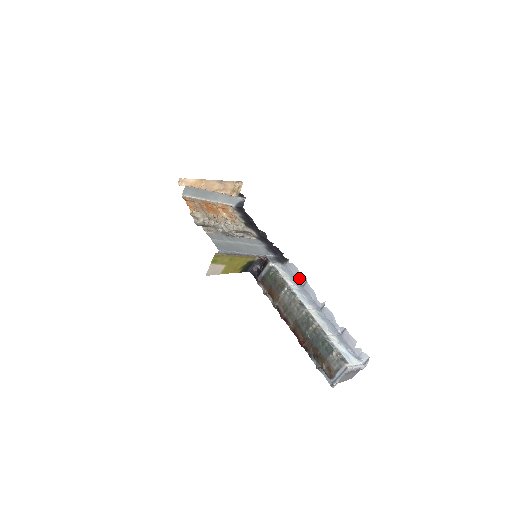
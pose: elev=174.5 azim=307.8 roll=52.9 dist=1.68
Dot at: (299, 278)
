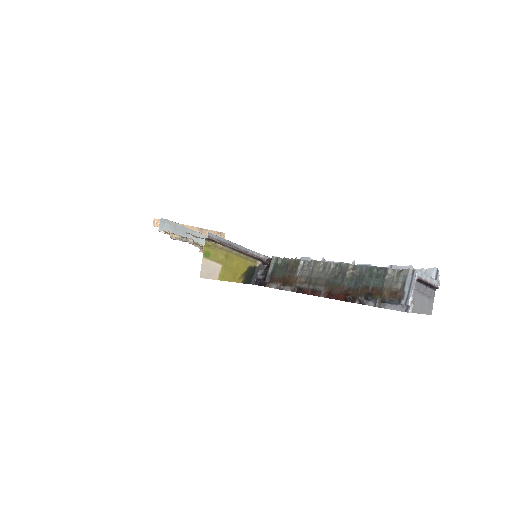
Dot at: occluded
